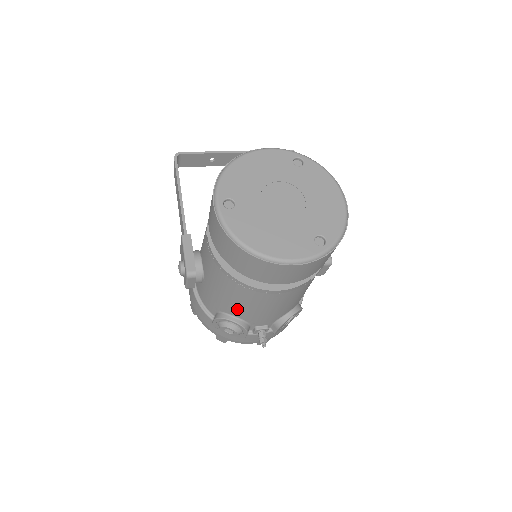
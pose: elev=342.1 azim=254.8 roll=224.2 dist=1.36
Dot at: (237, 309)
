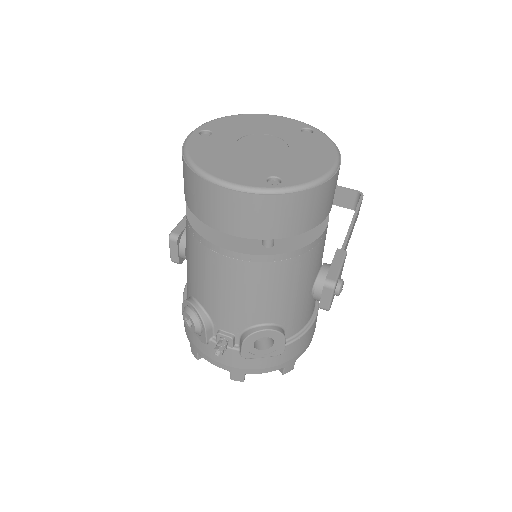
Dot at: (198, 286)
